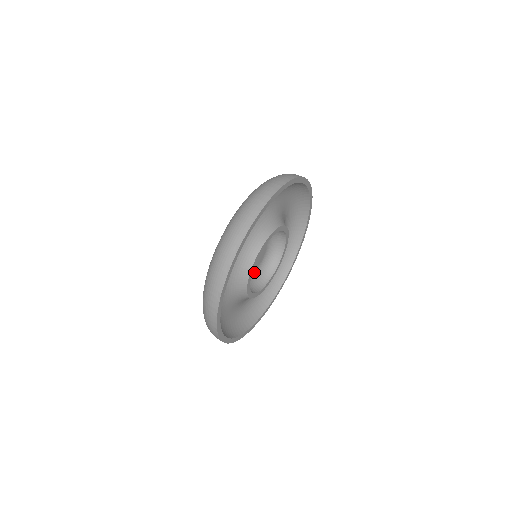
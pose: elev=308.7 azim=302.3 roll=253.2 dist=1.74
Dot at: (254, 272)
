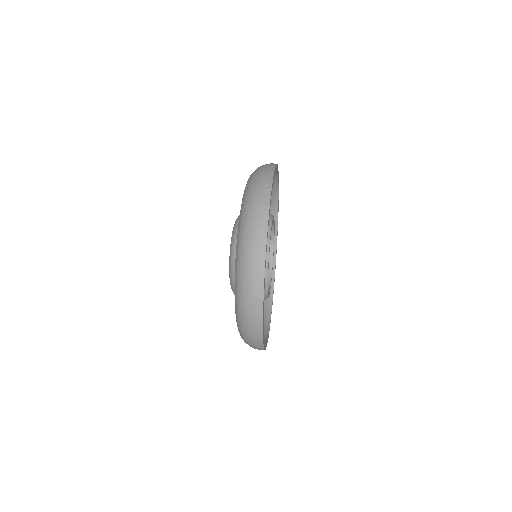
Dot at: occluded
